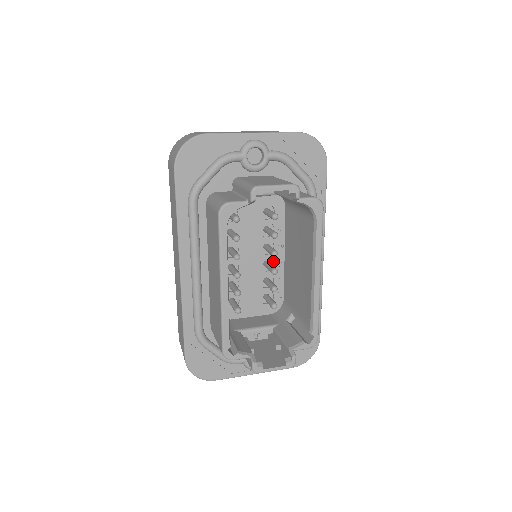
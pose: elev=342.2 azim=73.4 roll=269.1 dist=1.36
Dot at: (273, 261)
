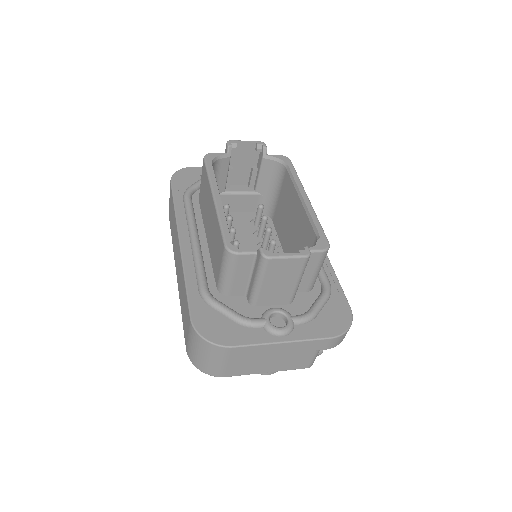
Dot at: occluded
